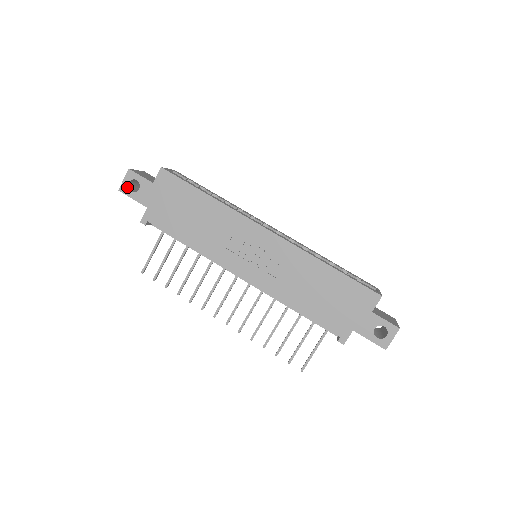
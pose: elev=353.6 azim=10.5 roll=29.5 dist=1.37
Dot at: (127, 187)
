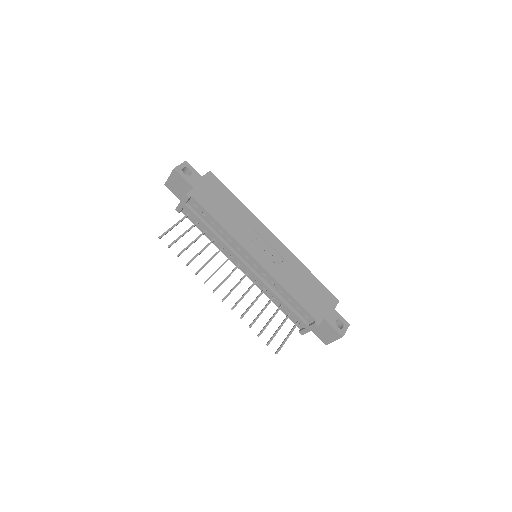
Dot at: (181, 170)
